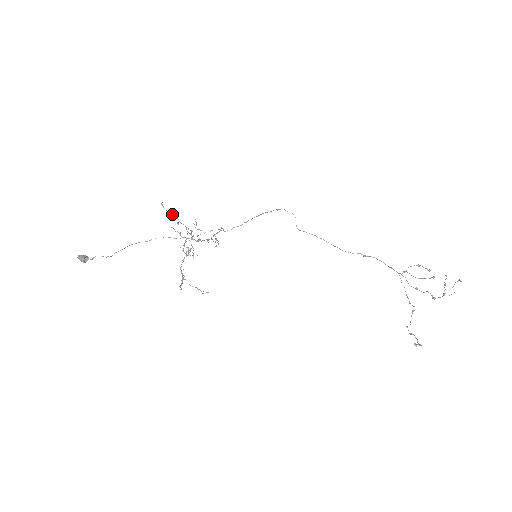
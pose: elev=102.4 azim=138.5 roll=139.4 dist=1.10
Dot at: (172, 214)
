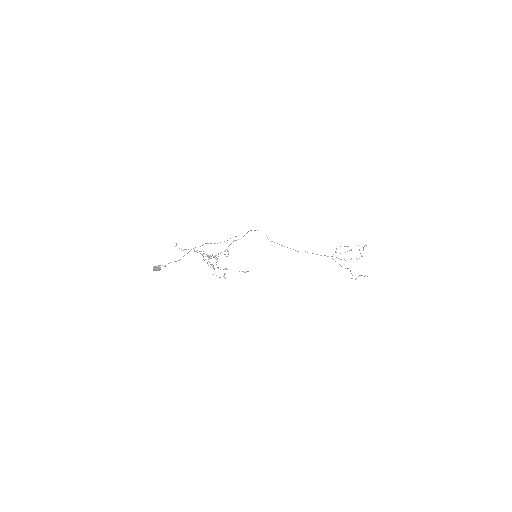
Dot at: occluded
